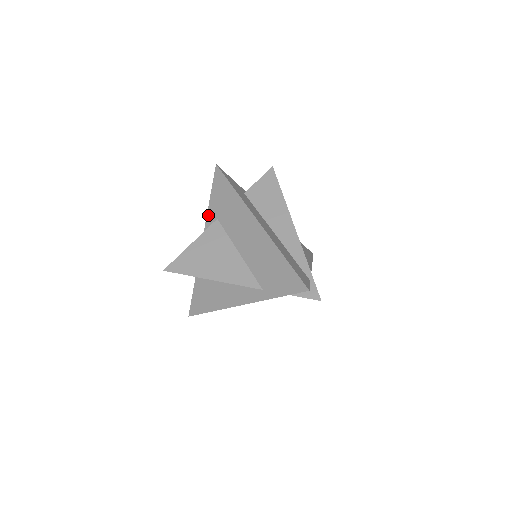
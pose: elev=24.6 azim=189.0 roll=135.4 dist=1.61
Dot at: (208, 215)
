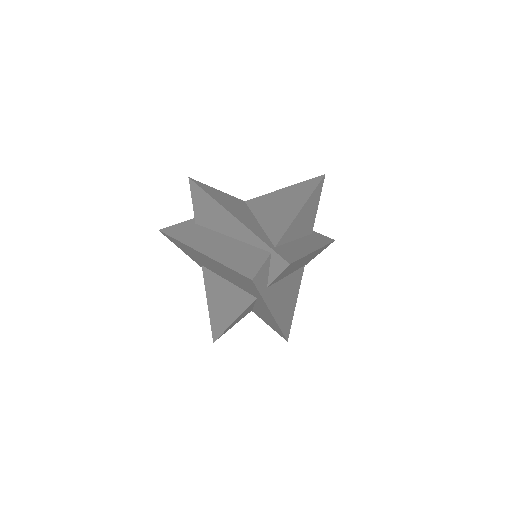
Dot at: (200, 266)
